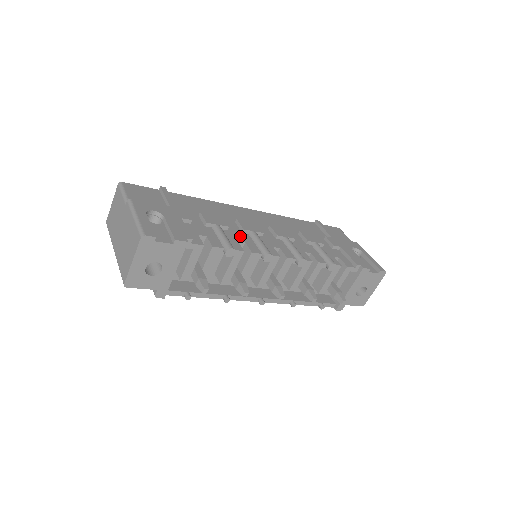
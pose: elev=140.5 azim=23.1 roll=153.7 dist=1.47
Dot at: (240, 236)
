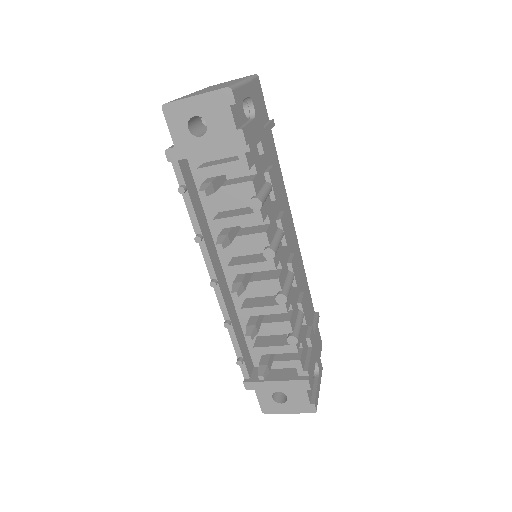
Dot at: (273, 217)
